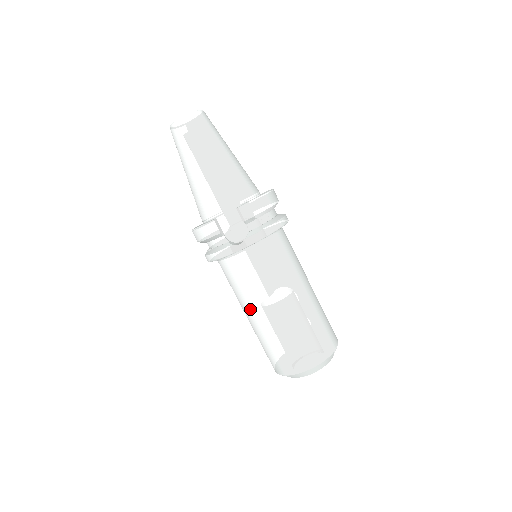
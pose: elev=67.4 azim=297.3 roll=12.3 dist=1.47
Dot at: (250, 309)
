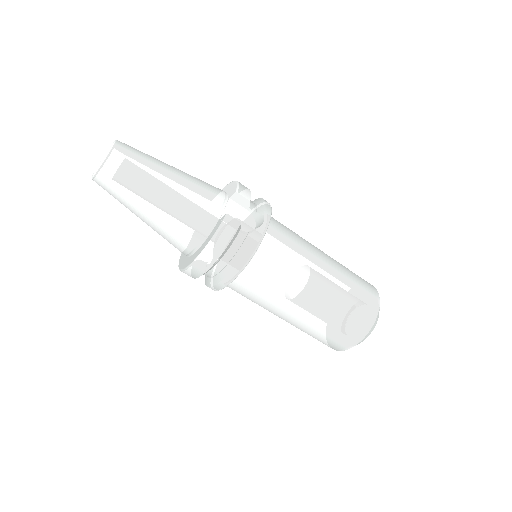
Dot at: (304, 291)
